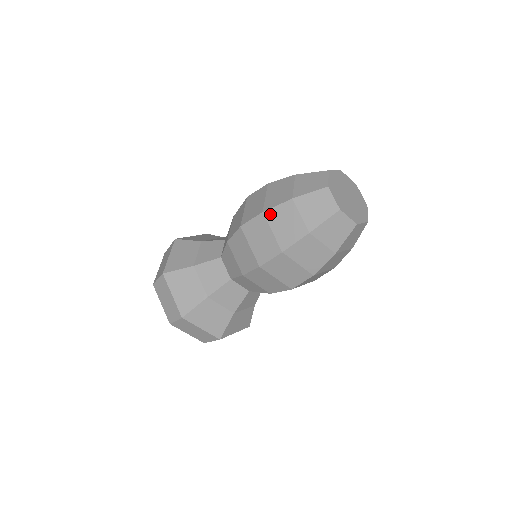
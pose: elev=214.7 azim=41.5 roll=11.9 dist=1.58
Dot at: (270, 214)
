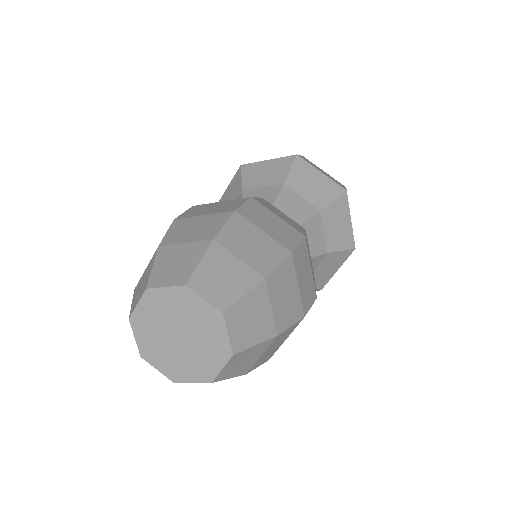
Dot at: occluded
